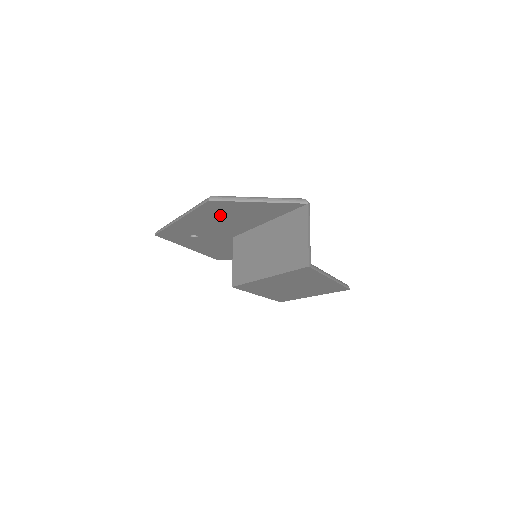
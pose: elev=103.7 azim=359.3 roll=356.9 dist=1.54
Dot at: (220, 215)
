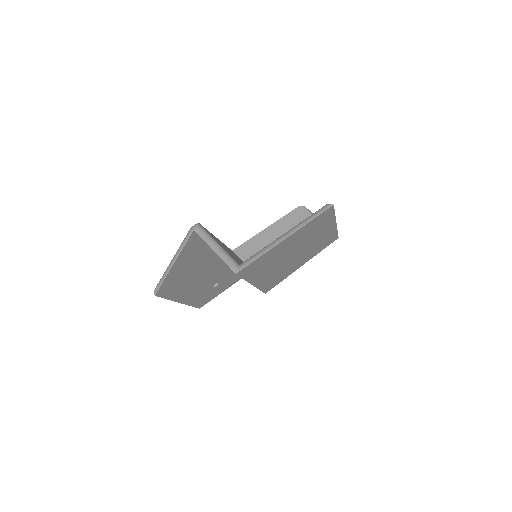
Dot at: (185, 281)
